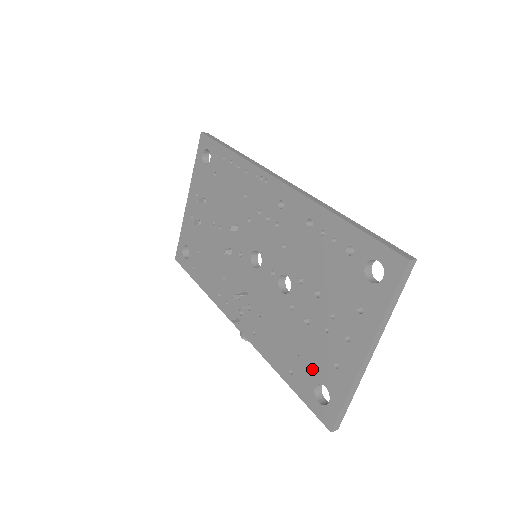
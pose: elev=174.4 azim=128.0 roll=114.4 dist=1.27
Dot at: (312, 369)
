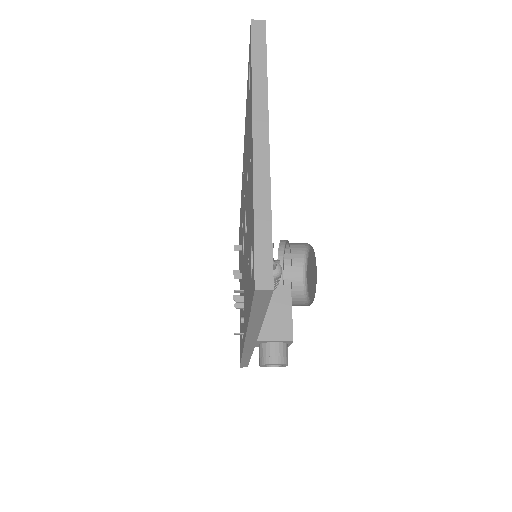
Dot at: (249, 252)
